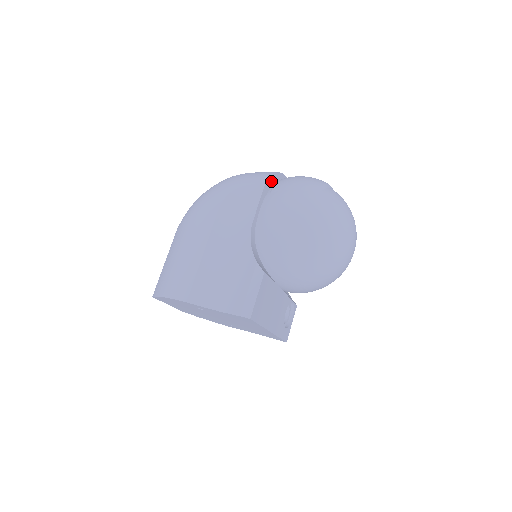
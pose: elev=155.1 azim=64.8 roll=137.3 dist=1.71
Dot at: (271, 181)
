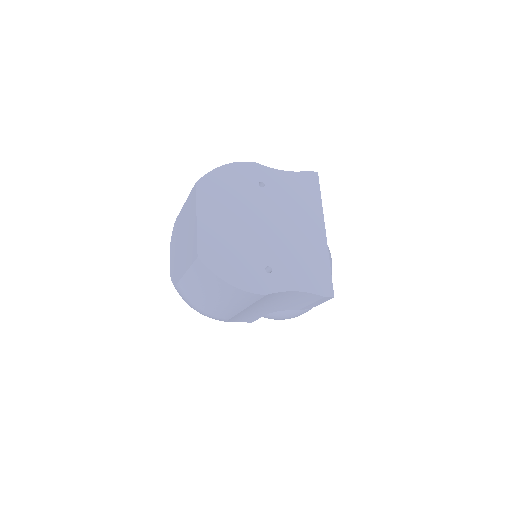
Dot at: occluded
